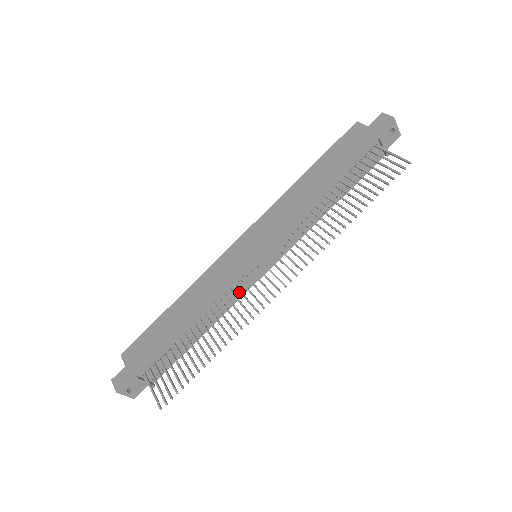
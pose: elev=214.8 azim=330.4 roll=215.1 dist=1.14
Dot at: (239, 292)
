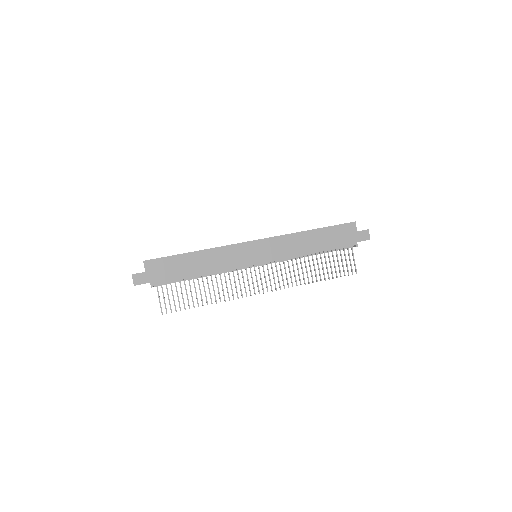
Dot at: (235, 270)
